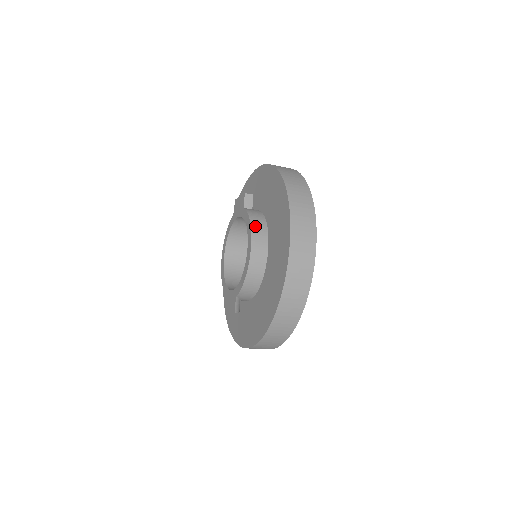
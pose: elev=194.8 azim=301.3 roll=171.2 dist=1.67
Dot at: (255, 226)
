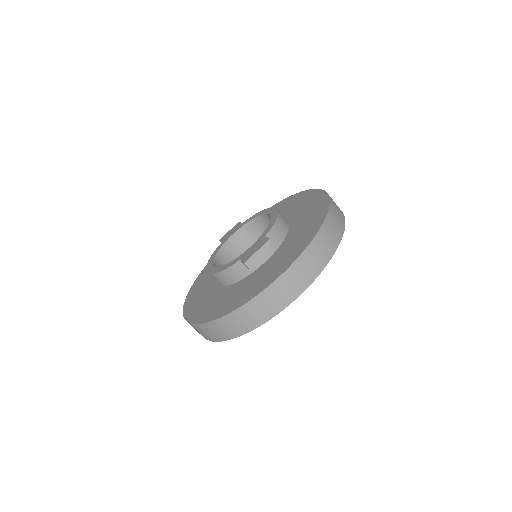
Dot at: occluded
